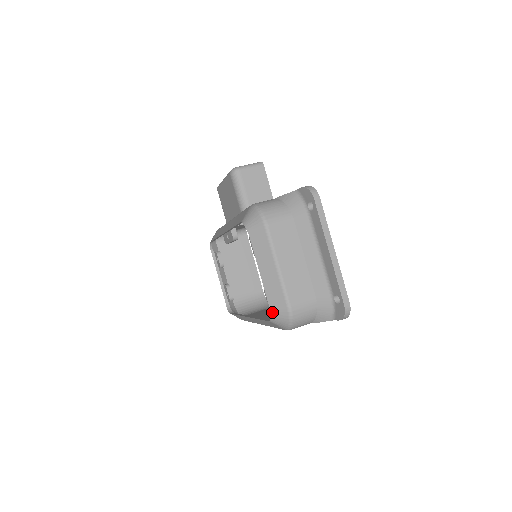
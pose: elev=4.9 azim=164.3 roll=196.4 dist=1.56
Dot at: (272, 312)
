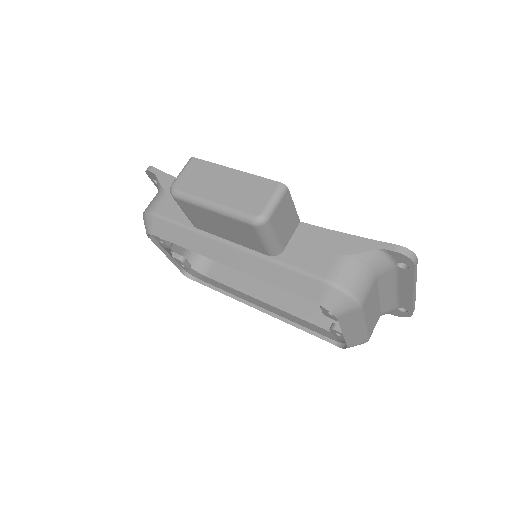
Dot at: occluded
